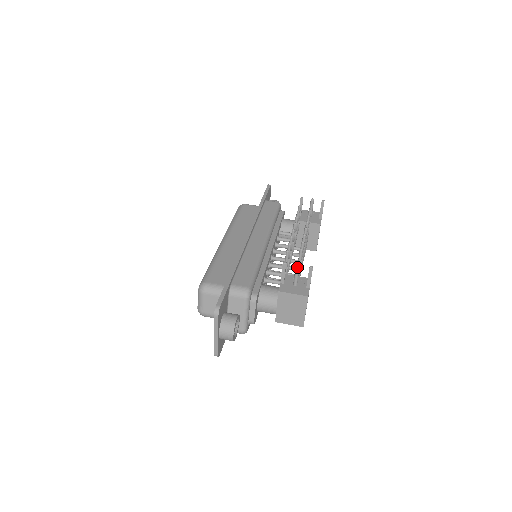
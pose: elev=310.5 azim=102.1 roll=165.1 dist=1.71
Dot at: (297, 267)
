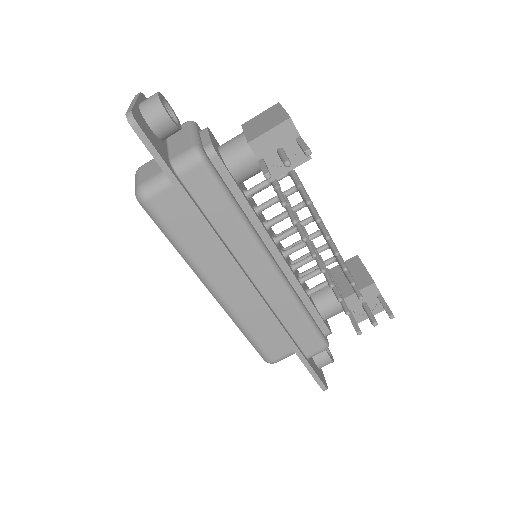
Dot at: occluded
